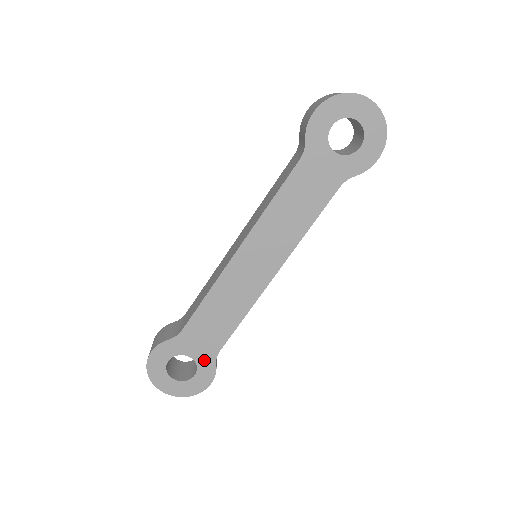
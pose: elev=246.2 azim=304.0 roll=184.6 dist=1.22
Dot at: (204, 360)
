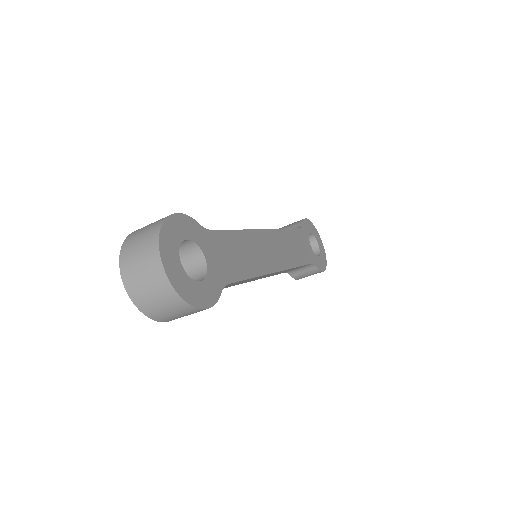
Dot at: (214, 276)
